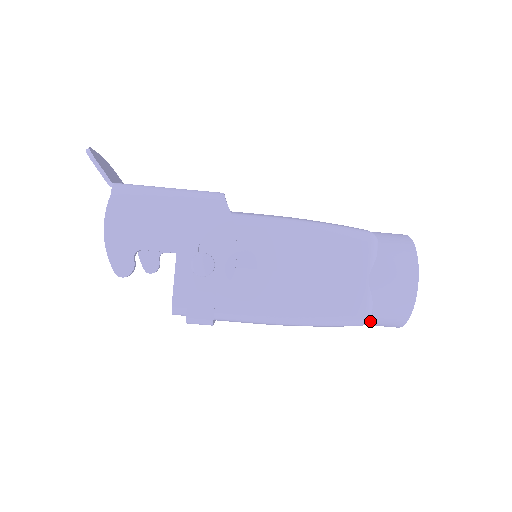
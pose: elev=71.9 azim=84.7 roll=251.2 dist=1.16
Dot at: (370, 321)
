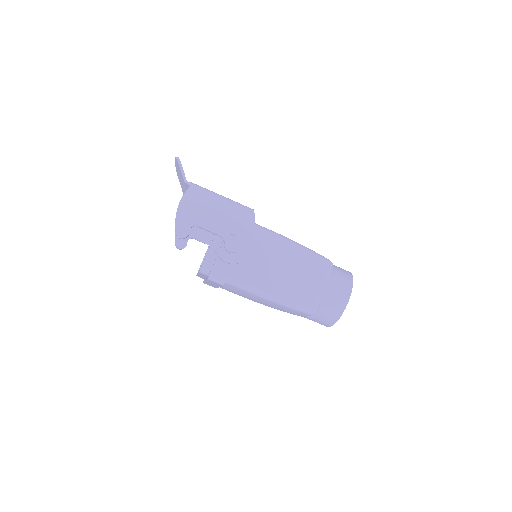
Dot at: (315, 315)
